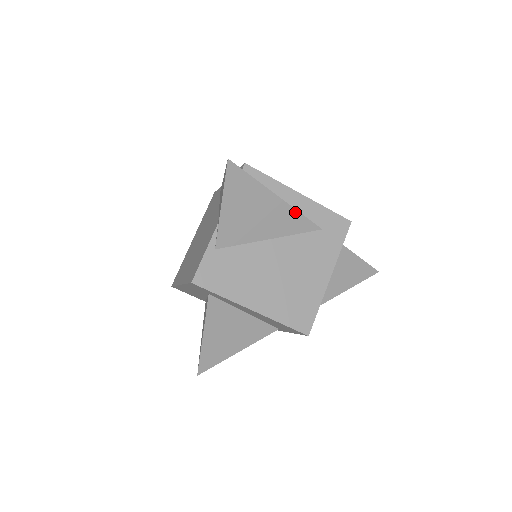
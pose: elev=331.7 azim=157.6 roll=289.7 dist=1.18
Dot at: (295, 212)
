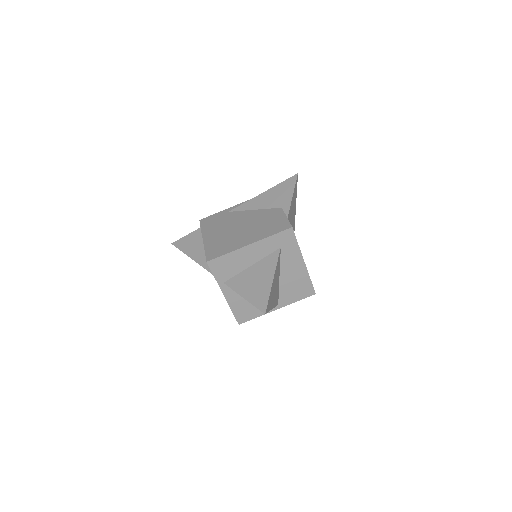
Dot at: (294, 226)
